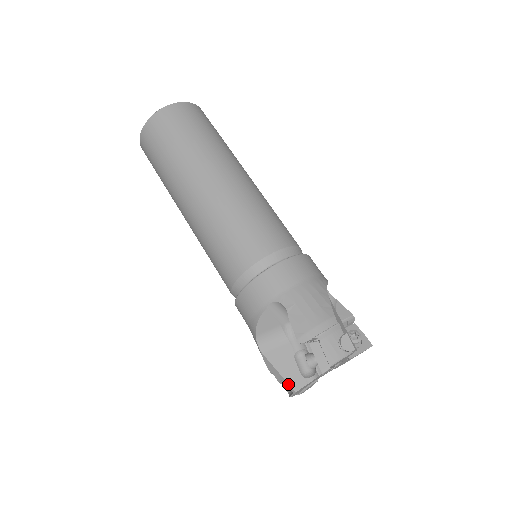
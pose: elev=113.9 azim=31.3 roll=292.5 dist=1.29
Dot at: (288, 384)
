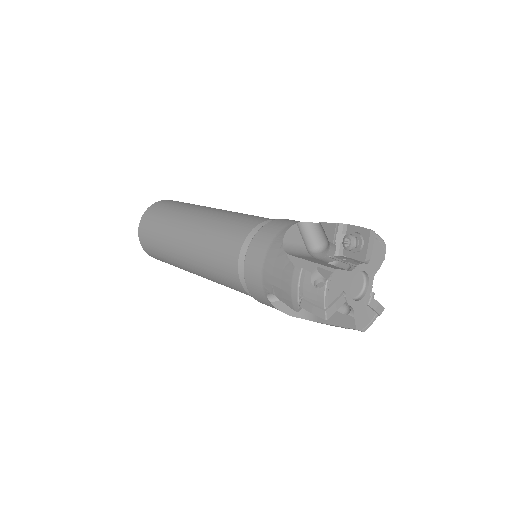
Dot at: (325, 266)
